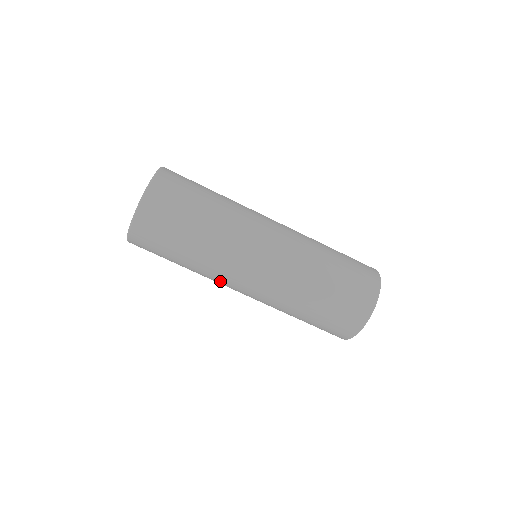
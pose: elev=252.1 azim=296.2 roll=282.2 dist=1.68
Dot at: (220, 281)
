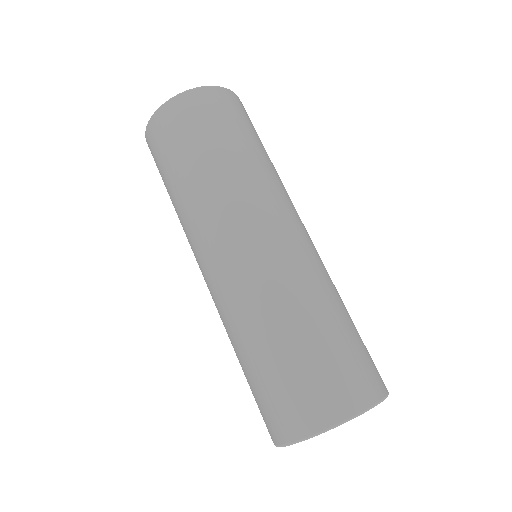
Dot at: occluded
